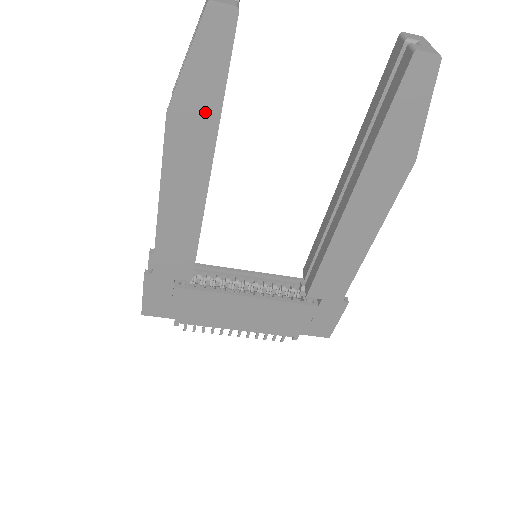
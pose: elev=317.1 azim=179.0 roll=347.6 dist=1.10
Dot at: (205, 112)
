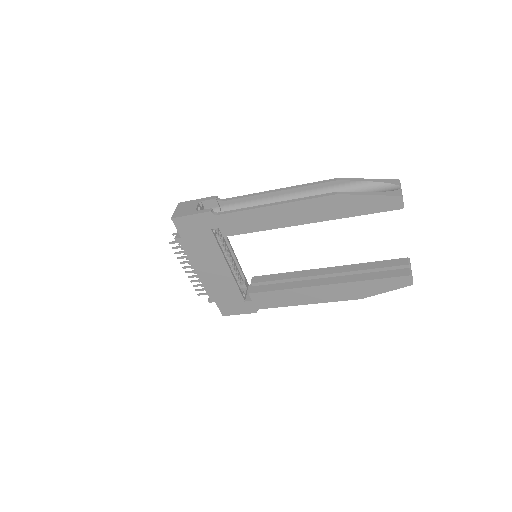
Dot at: (345, 211)
